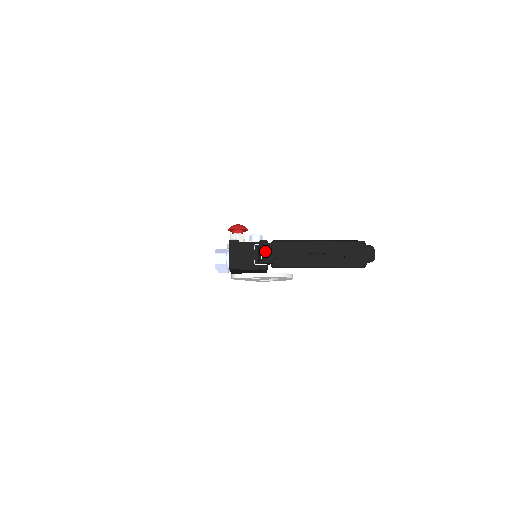
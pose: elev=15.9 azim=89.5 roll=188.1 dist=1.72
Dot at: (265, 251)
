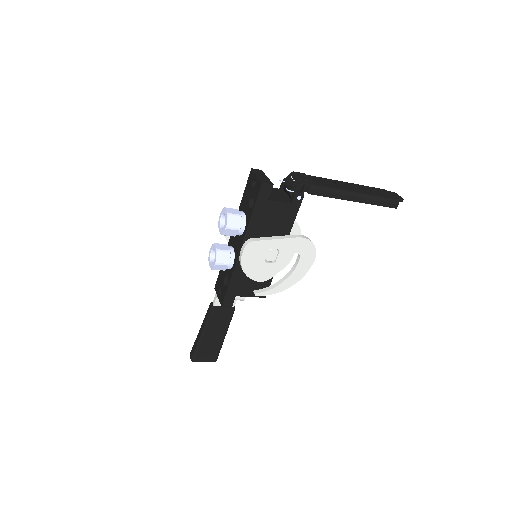
Dot at: (297, 175)
